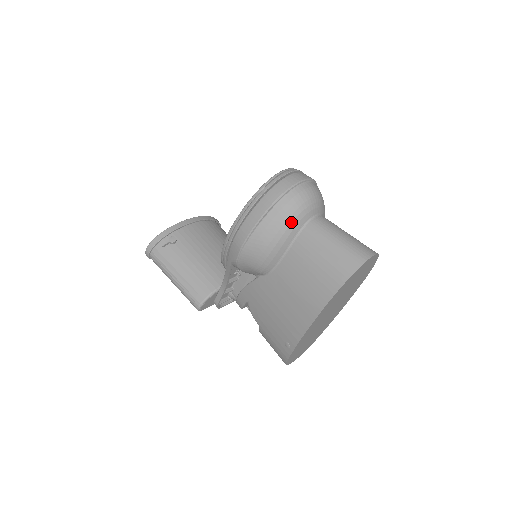
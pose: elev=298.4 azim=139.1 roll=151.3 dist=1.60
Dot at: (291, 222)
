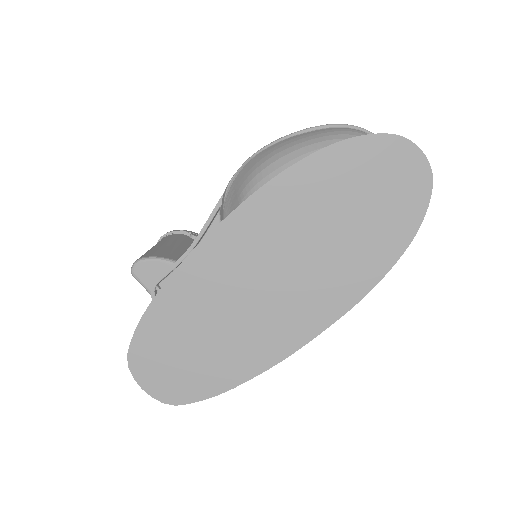
Dot at: (331, 139)
